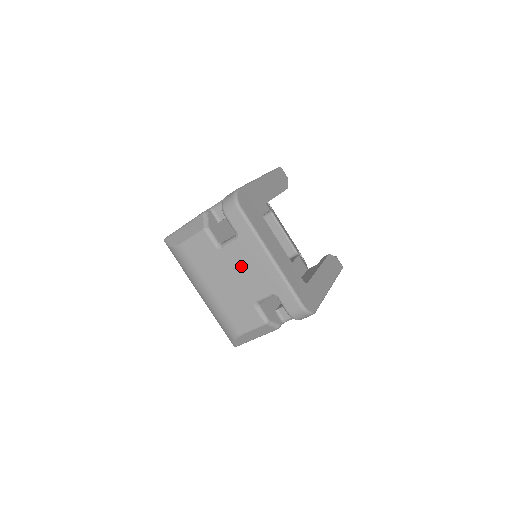
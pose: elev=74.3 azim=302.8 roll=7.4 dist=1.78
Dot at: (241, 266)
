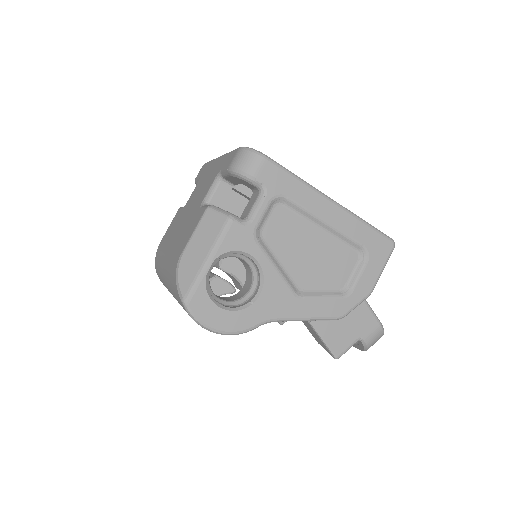
Dot at: (197, 193)
